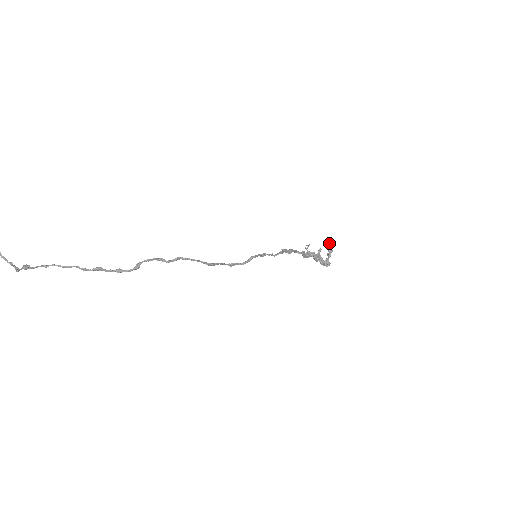
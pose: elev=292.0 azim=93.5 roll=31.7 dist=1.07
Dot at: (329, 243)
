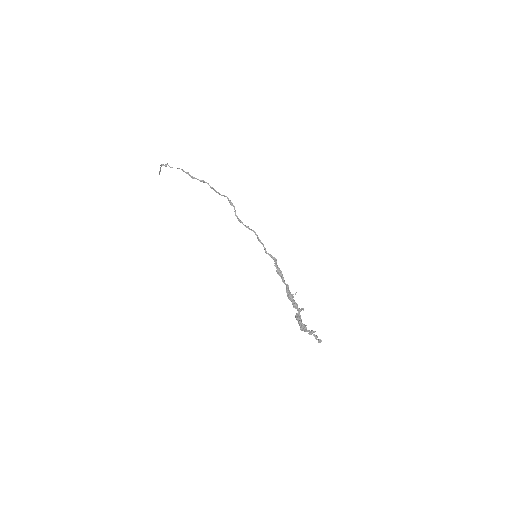
Dot at: (318, 339)
